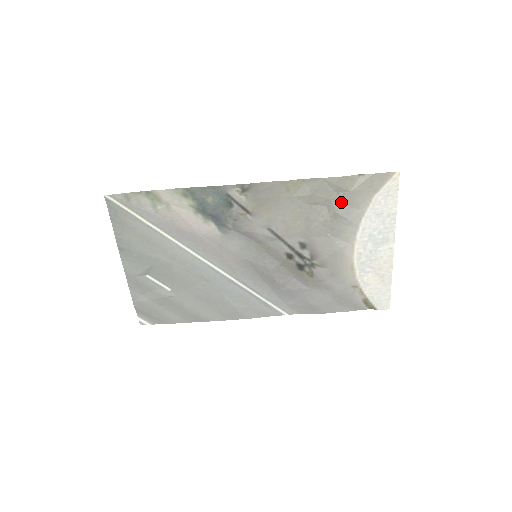
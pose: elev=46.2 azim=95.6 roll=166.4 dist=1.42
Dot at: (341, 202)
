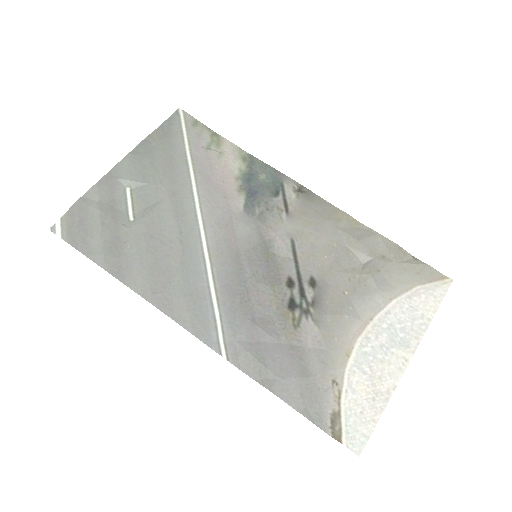
Dot at: (381, 268)
